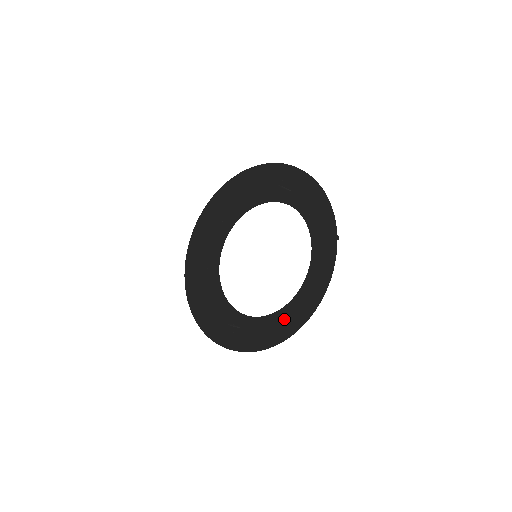
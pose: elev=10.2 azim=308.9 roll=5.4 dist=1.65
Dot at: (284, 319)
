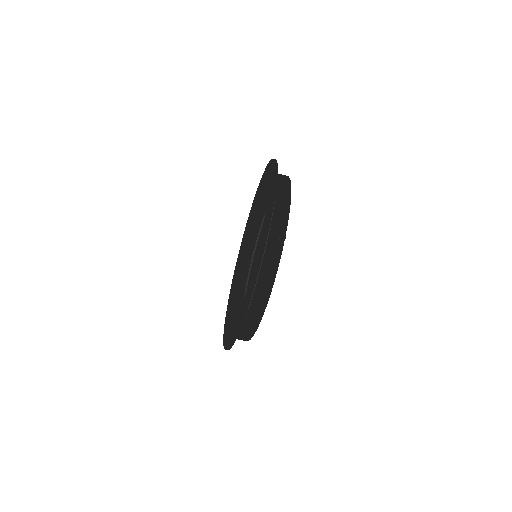
Dot at: (236, 320)
